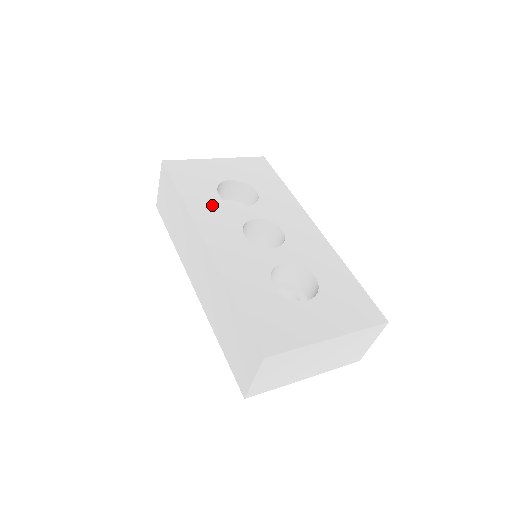
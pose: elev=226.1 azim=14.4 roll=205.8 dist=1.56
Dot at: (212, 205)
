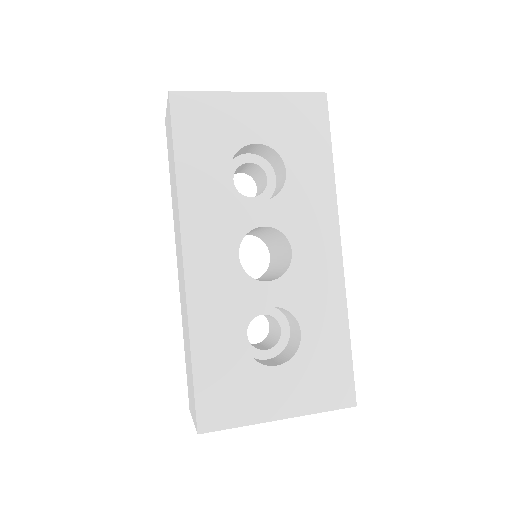
Dot at: (214, 194)
